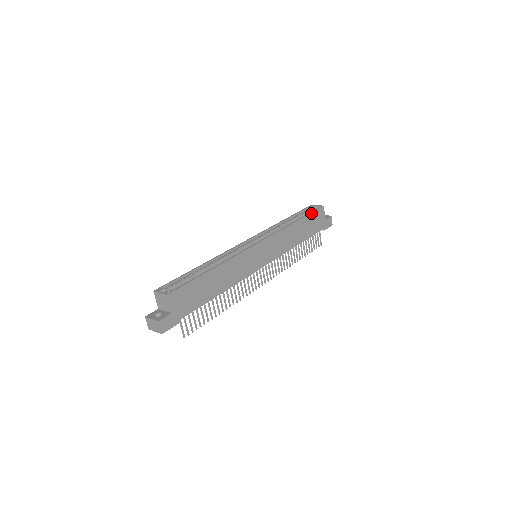
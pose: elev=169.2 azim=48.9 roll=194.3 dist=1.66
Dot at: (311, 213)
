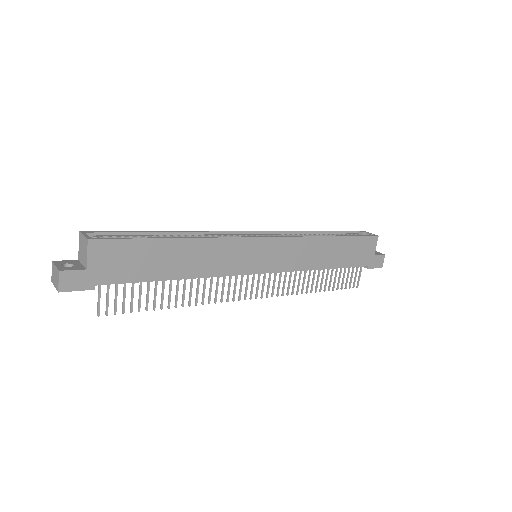
Dot at: (357, 236)
